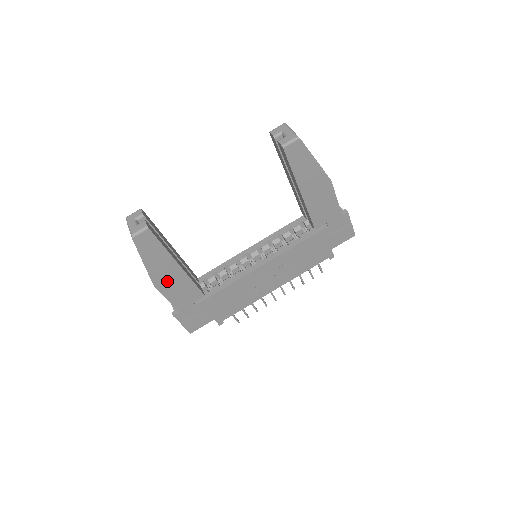
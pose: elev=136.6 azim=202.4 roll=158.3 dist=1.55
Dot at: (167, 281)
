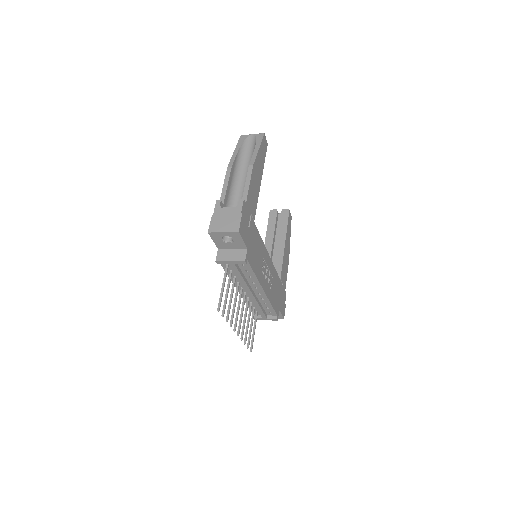
Dot at: (256, 175)
